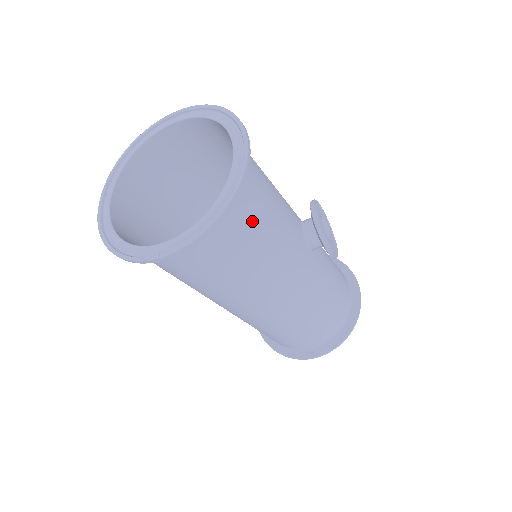
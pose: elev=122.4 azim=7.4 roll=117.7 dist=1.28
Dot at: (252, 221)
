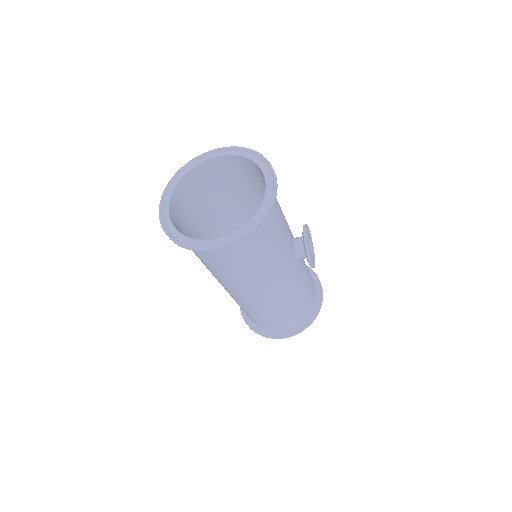
Dot at: (267, 235)
